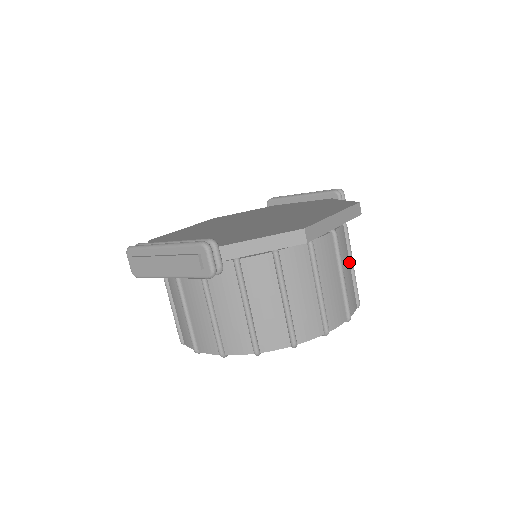
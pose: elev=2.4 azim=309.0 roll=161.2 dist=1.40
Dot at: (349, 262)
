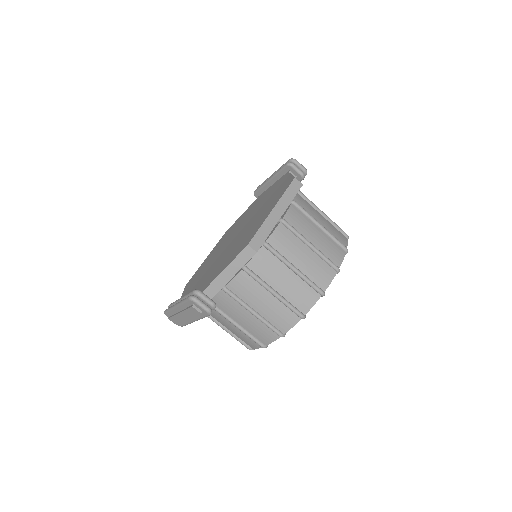
Dot at: (316, 226)
